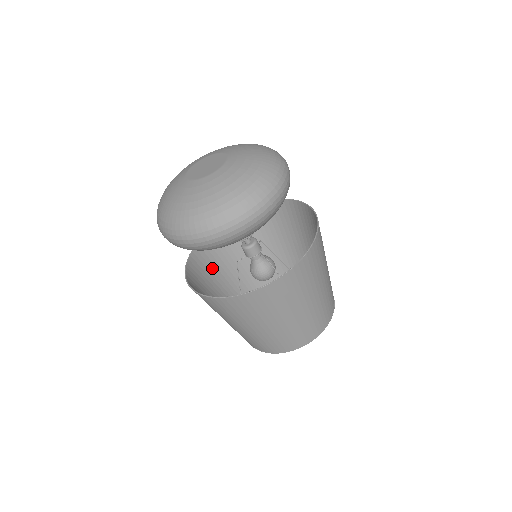
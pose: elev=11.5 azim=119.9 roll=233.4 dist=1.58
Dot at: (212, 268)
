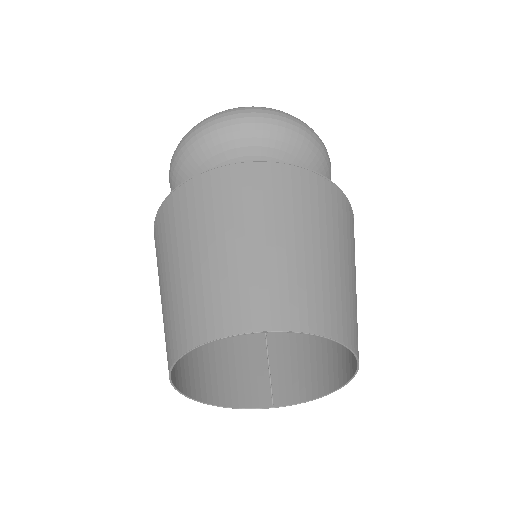
Dot at: occluded
